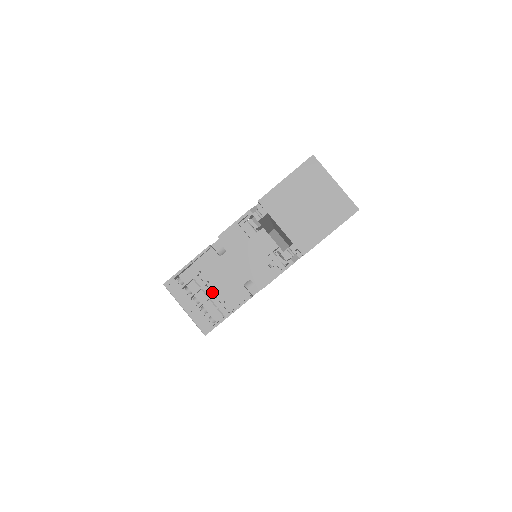
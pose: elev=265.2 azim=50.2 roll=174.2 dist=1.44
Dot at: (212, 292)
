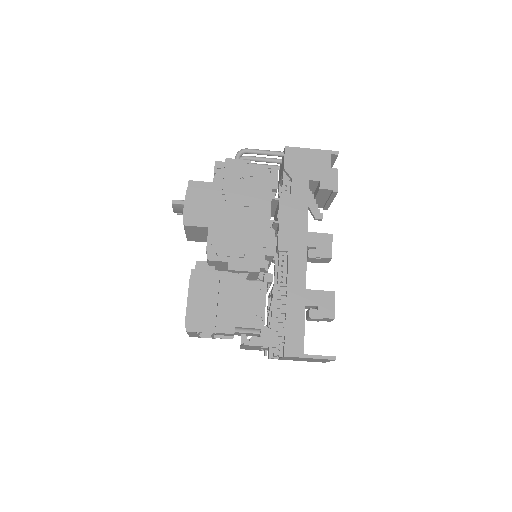
Dot at: occluded
